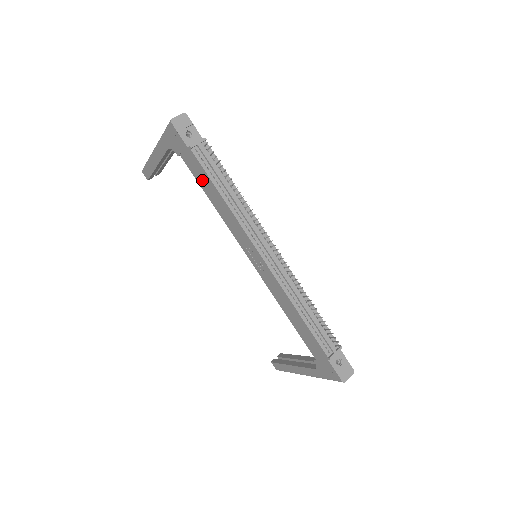
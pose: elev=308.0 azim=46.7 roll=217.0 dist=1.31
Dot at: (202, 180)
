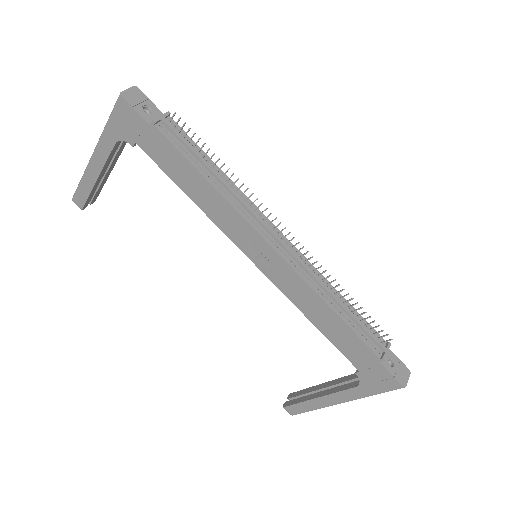
Dot at: (173, 167)
